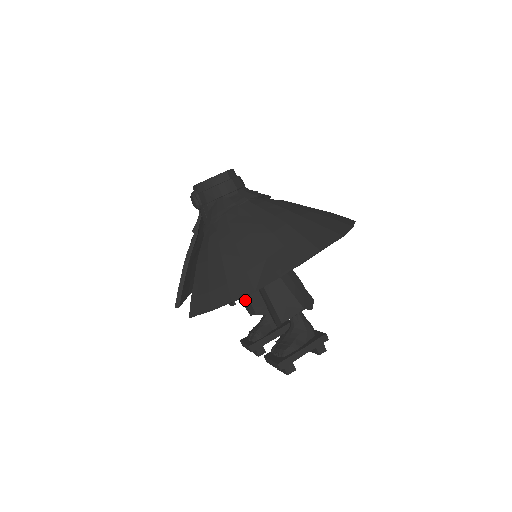
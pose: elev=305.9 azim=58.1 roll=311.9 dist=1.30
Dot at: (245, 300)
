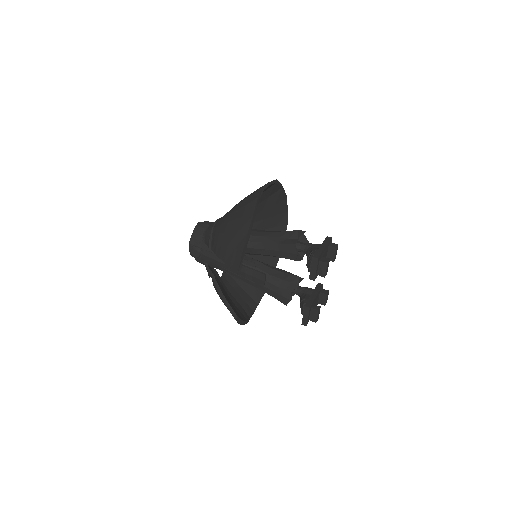
Dot at: (278, 294)
